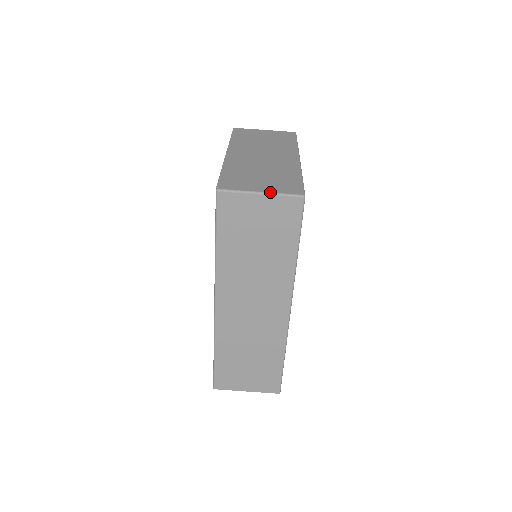
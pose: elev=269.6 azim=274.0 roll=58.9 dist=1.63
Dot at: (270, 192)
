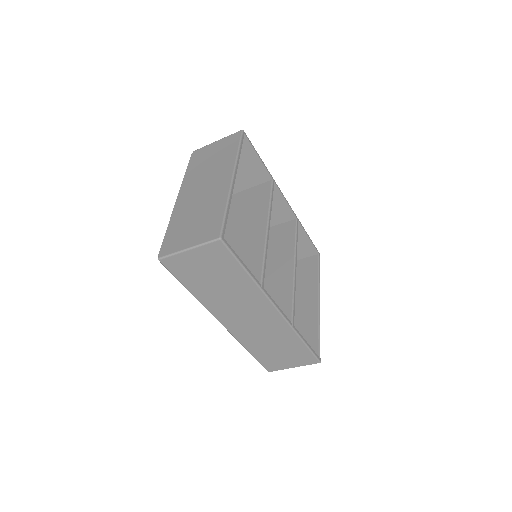
Dot at: (194, 246)
